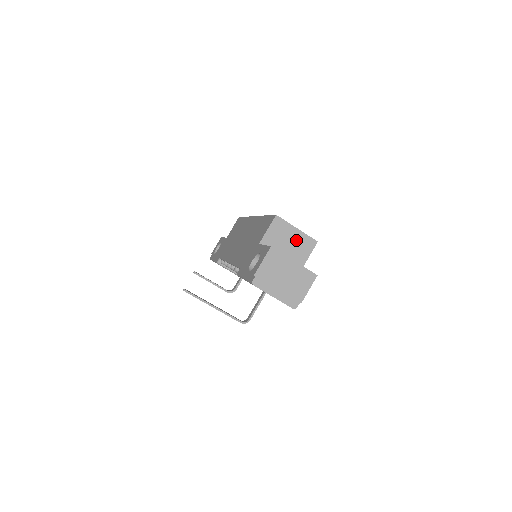
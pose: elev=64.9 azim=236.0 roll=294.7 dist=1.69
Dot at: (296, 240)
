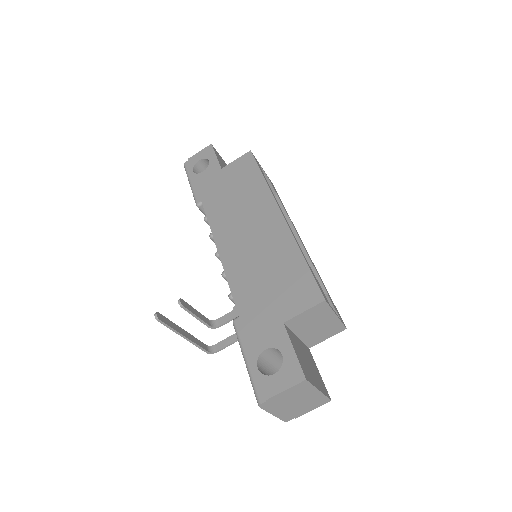
Dot at: (326, 325)
